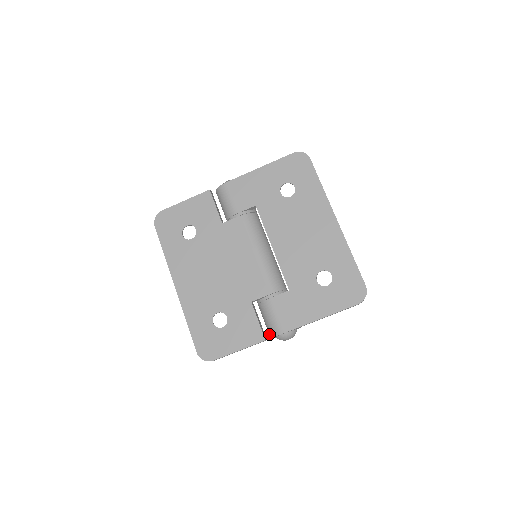
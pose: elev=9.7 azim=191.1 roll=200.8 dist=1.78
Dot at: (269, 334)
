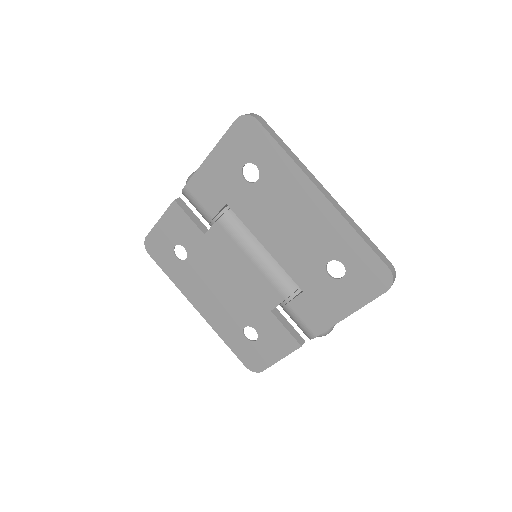
Dot at: occluded
